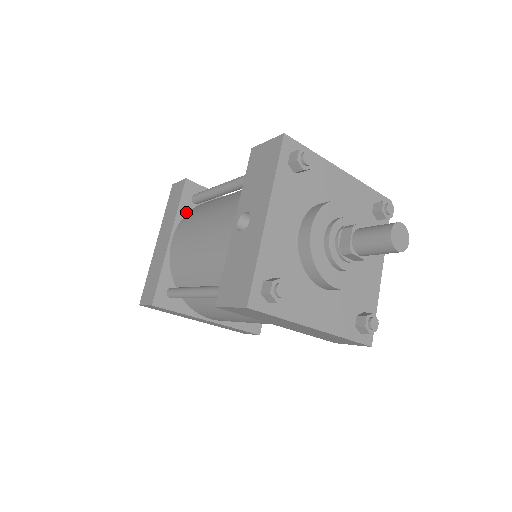
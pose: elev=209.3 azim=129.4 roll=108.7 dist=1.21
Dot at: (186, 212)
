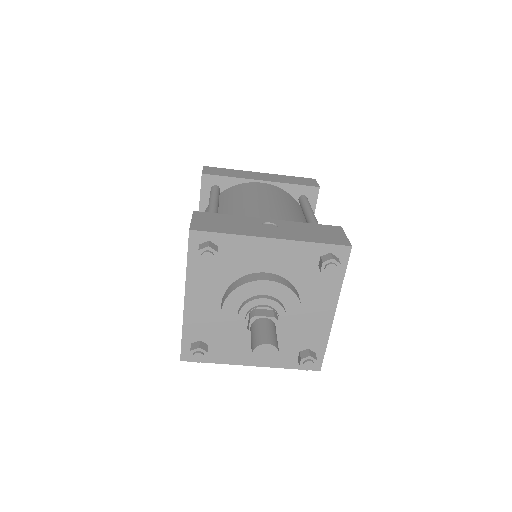
Dot at: (208, 203)
